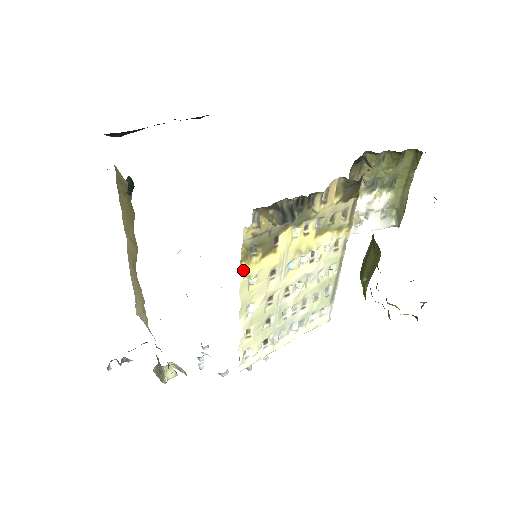
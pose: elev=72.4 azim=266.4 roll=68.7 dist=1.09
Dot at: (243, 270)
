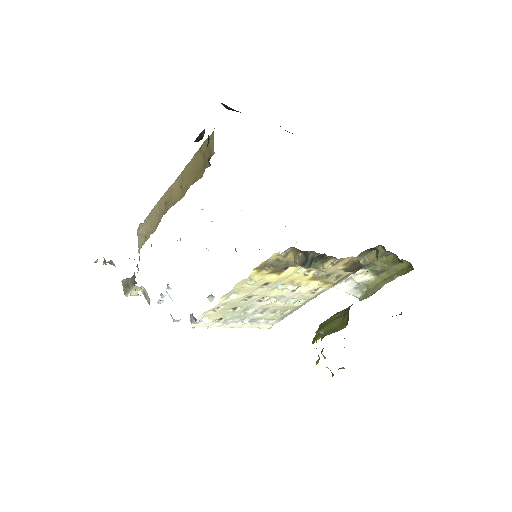
Dot at: (251, 274)
